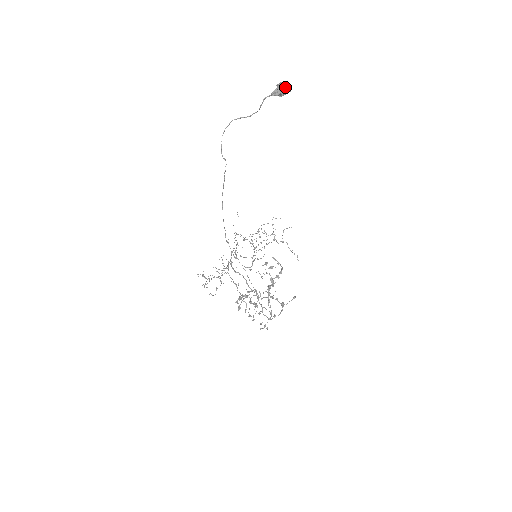
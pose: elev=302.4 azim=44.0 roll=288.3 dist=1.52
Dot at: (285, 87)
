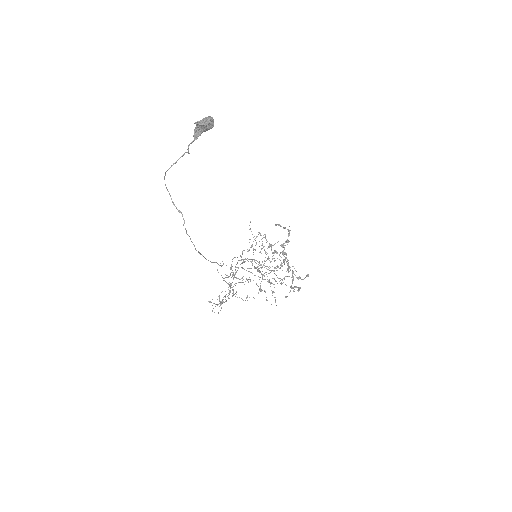
Dot at: (205, 127)
